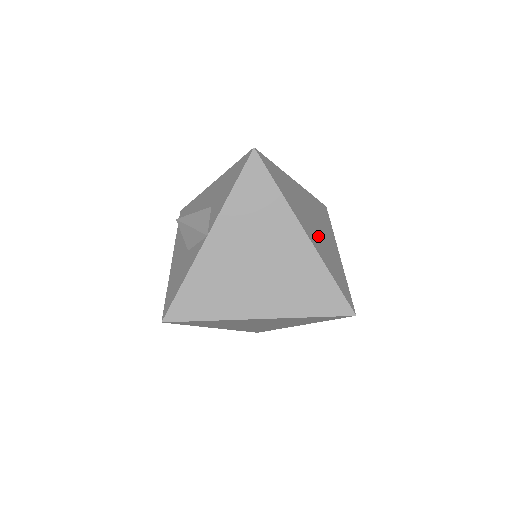
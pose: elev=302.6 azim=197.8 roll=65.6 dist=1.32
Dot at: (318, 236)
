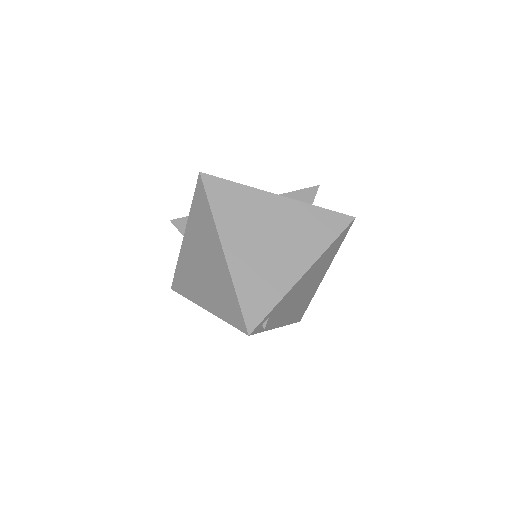
Dot at: (258, 254)
